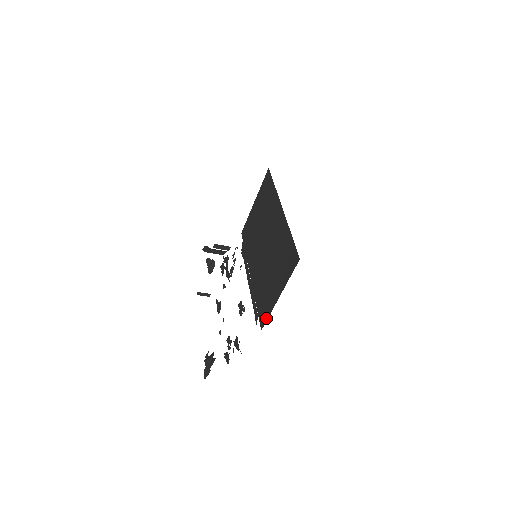
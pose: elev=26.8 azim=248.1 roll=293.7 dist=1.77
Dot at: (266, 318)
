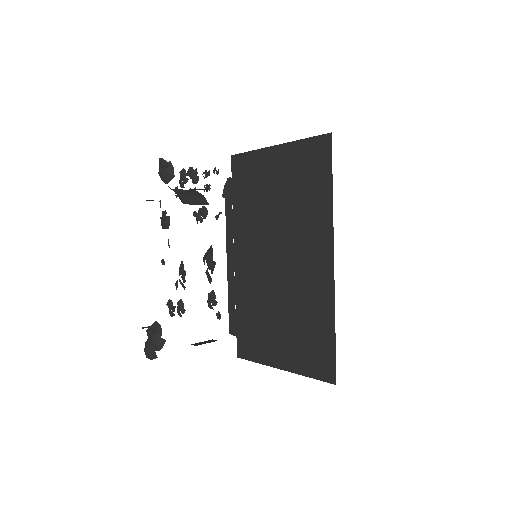
Dot at: (250, 358)
